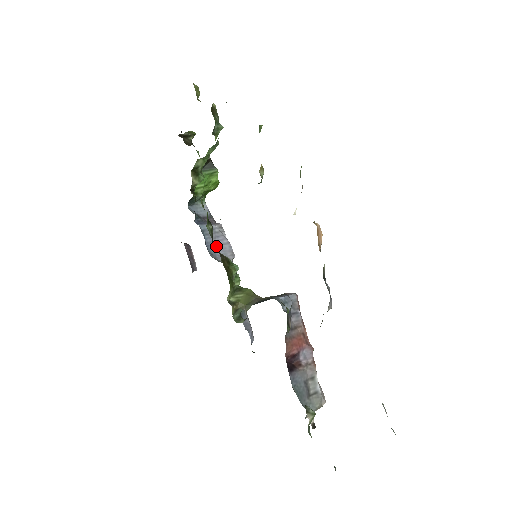
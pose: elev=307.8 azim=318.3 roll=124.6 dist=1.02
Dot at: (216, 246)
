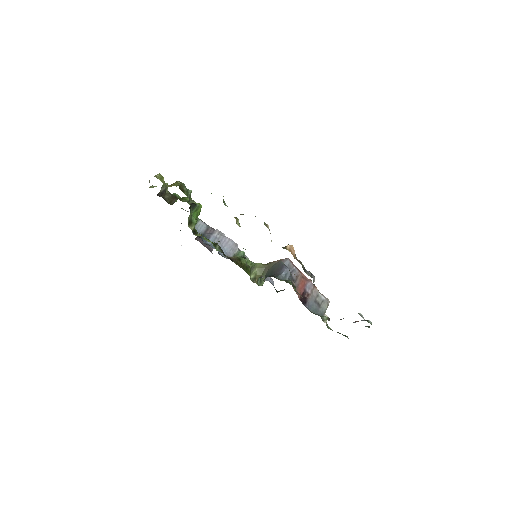
Dot at: (224, 248)
